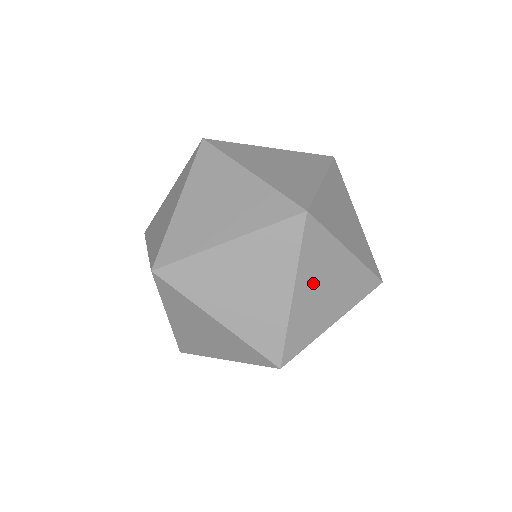
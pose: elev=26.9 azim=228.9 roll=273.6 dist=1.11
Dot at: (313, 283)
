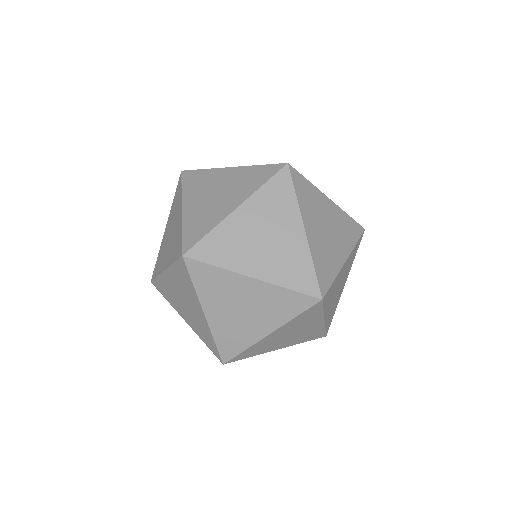
Dot at: occluded
